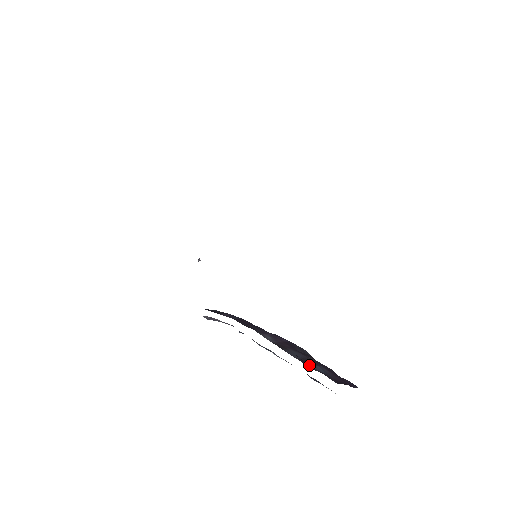
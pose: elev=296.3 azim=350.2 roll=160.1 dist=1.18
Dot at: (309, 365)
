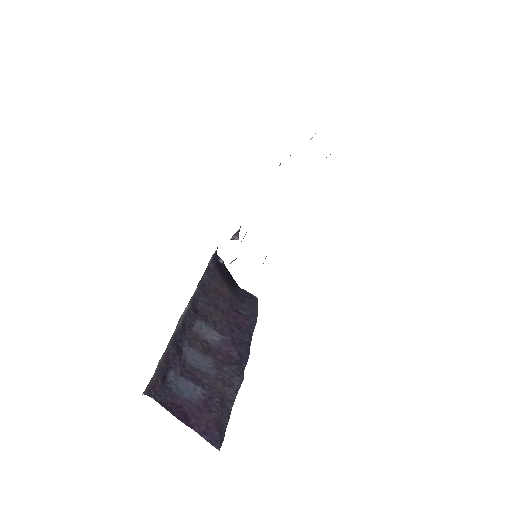
Dot at: (180, 373)
